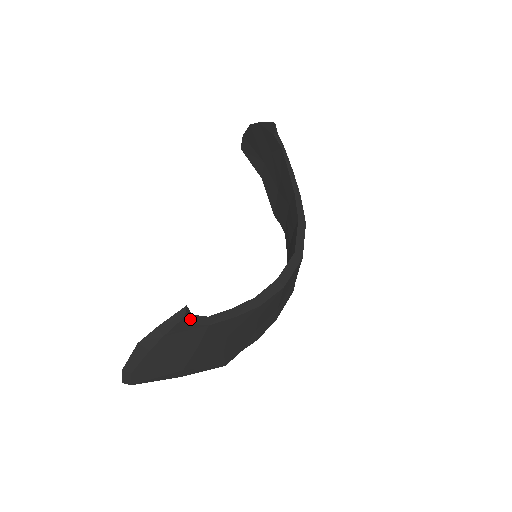
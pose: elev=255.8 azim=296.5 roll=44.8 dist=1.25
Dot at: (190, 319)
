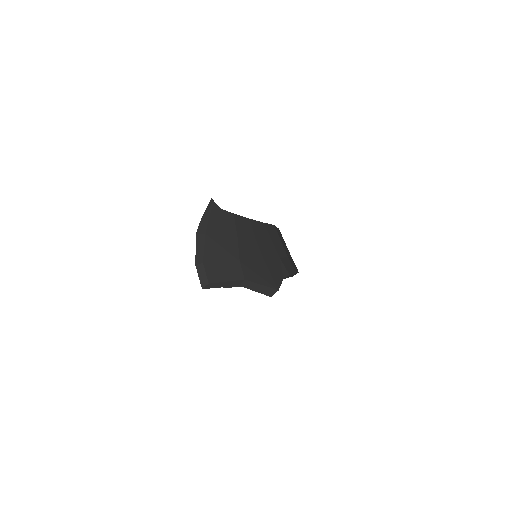
Dot at: (219, 207)
